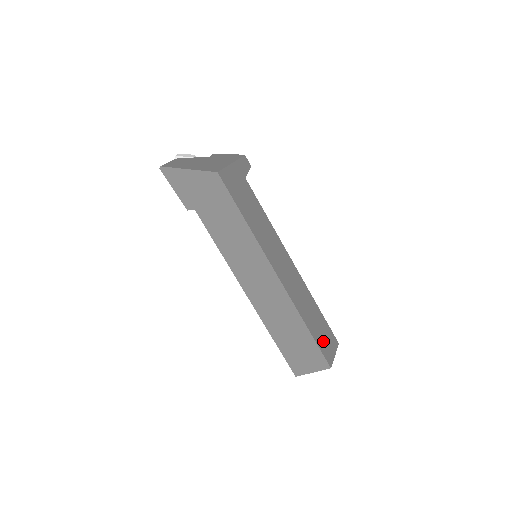
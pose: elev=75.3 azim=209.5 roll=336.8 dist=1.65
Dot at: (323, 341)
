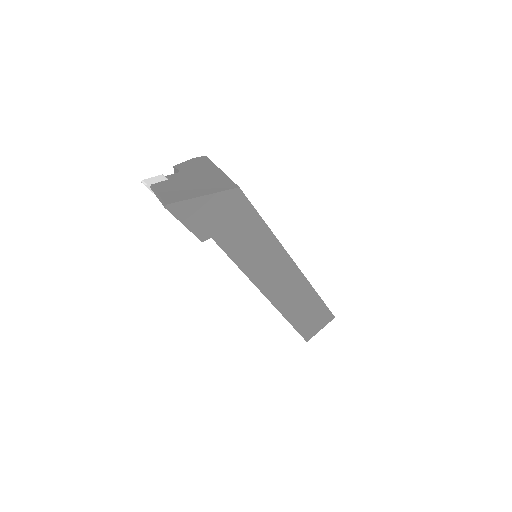
Dot at: occluded
